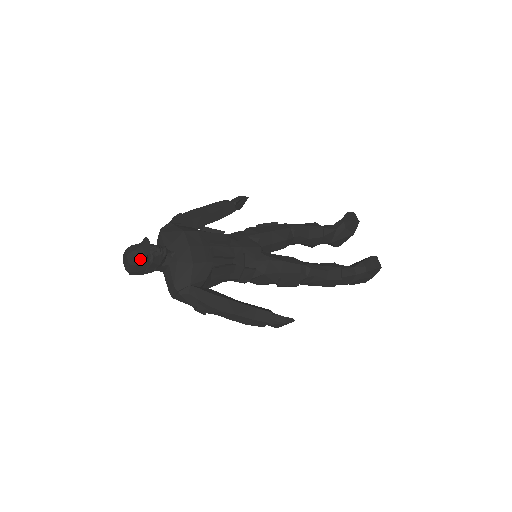
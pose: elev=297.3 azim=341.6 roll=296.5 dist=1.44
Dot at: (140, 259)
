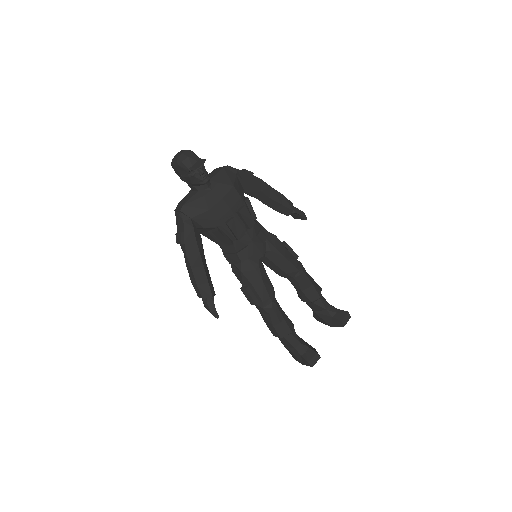
Dot at: (185, 166)
